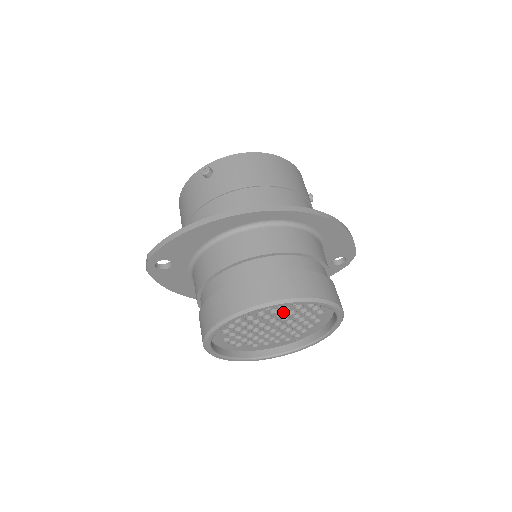
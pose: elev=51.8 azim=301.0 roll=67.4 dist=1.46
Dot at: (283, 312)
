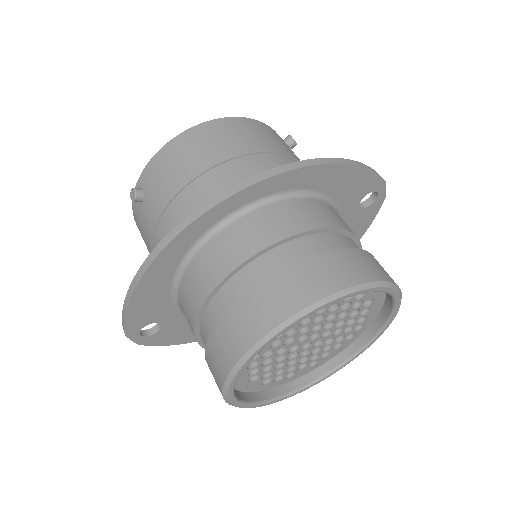
Dot at: (305, 325)
